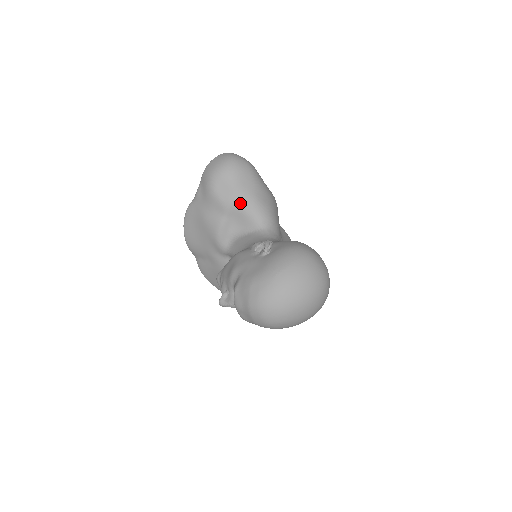
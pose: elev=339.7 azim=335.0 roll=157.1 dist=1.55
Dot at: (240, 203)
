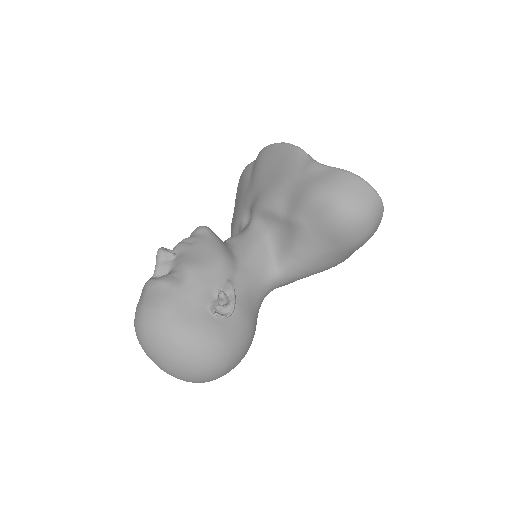
Dot at: (303, 238)
